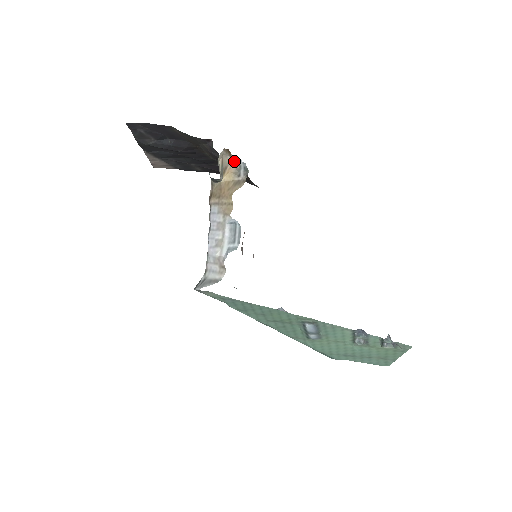
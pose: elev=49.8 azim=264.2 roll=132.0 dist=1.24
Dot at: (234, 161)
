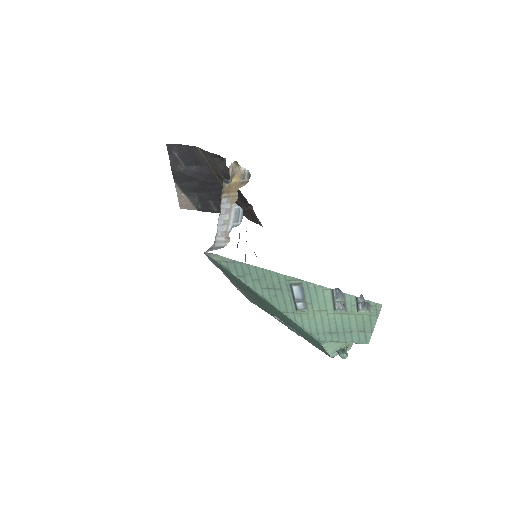
Dot at: (241, 170)
